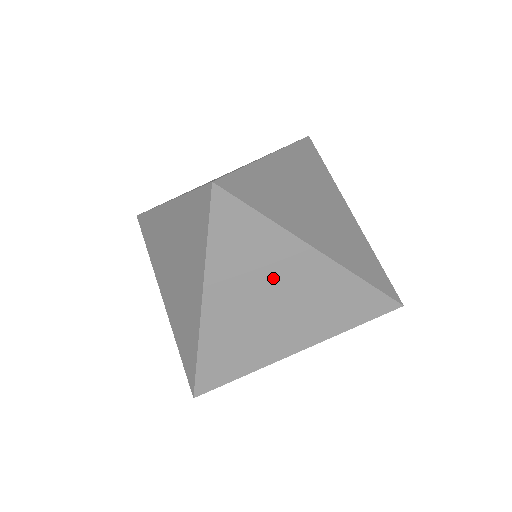
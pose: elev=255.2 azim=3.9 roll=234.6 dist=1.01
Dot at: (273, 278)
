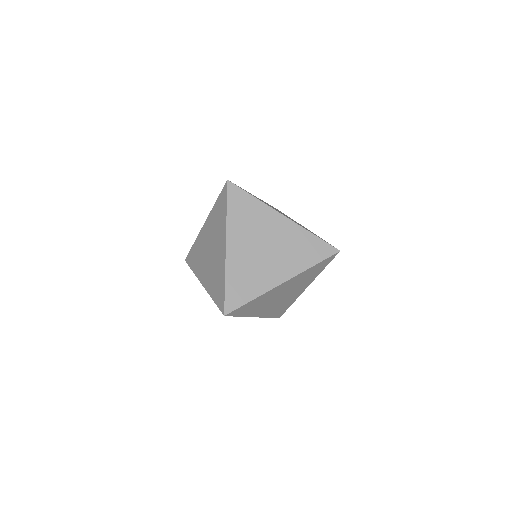
Dot at: (262, 231)
